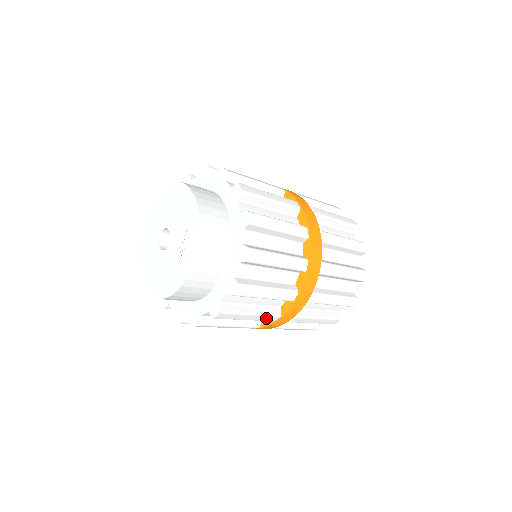
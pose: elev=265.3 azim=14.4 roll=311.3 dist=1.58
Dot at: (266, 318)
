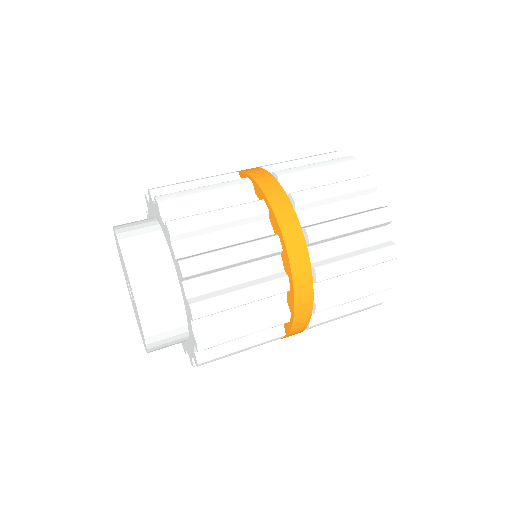
Dot at: (267, 342)
